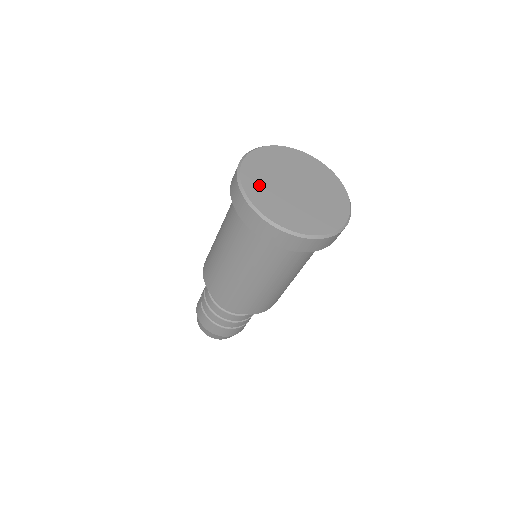
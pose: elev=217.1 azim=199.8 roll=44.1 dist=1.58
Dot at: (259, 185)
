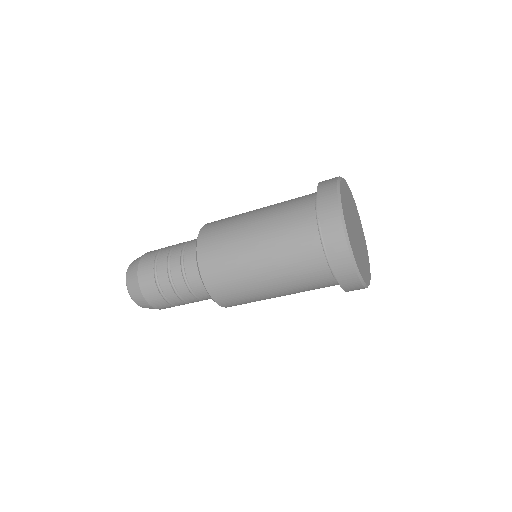
Dot at: (346, 196)
